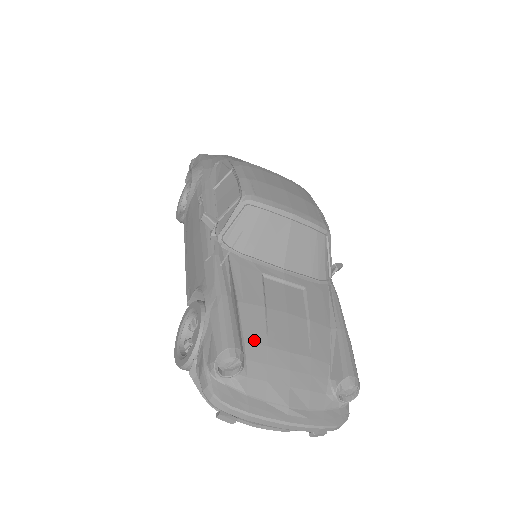
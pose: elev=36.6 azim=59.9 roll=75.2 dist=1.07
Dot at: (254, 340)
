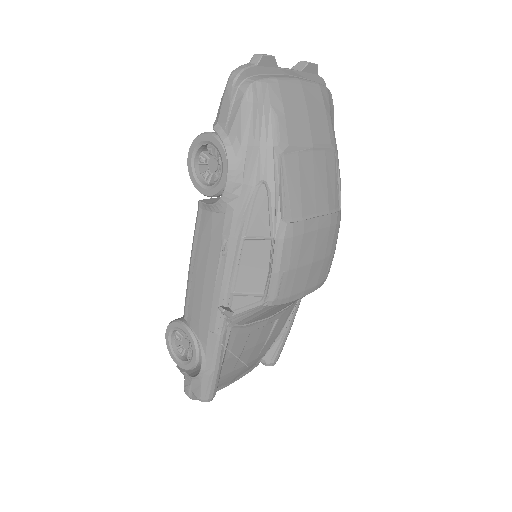
Dot at: (226, 373)
